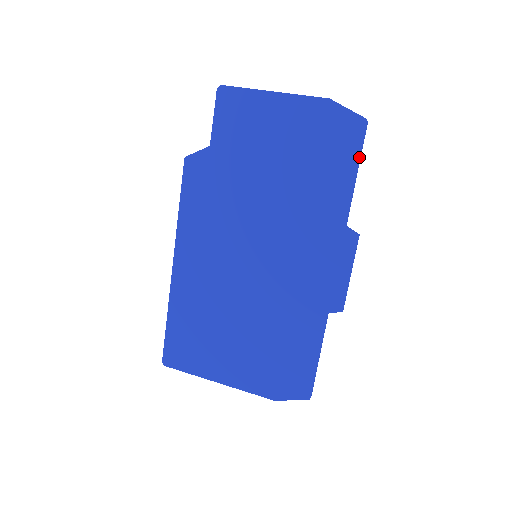
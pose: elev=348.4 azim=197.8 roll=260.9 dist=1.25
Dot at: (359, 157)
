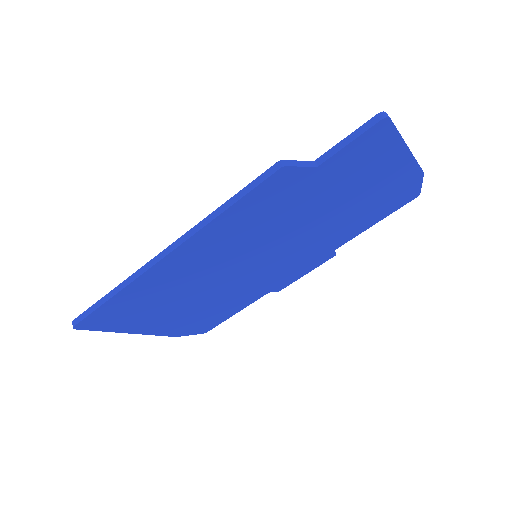
Dot at: occluded
